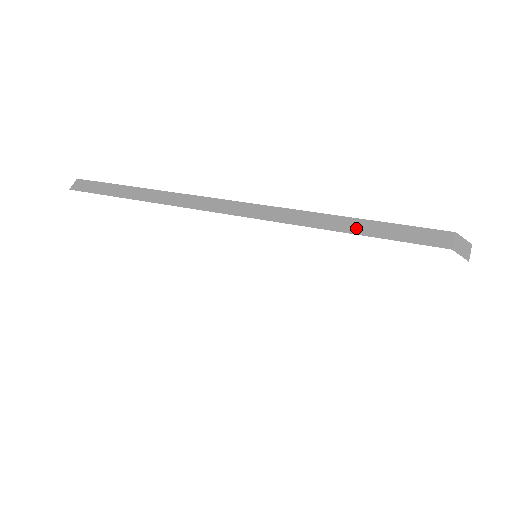
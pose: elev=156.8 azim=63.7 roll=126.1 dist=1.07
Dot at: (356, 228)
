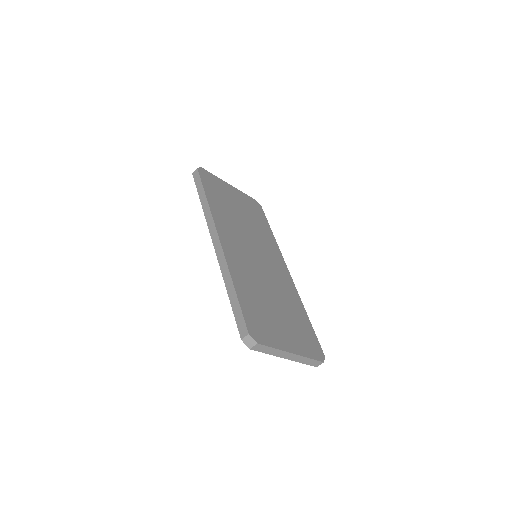
Dot at: (232, 297)
